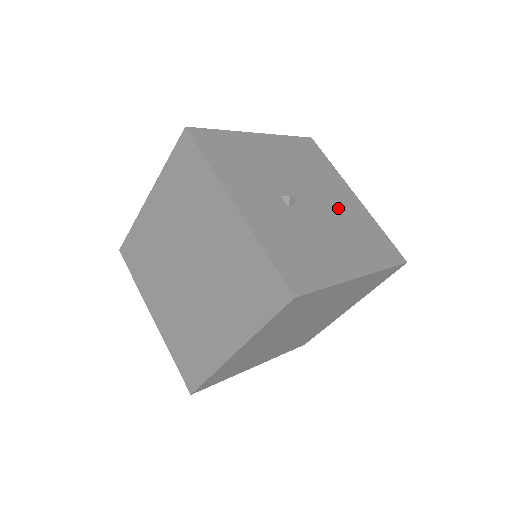
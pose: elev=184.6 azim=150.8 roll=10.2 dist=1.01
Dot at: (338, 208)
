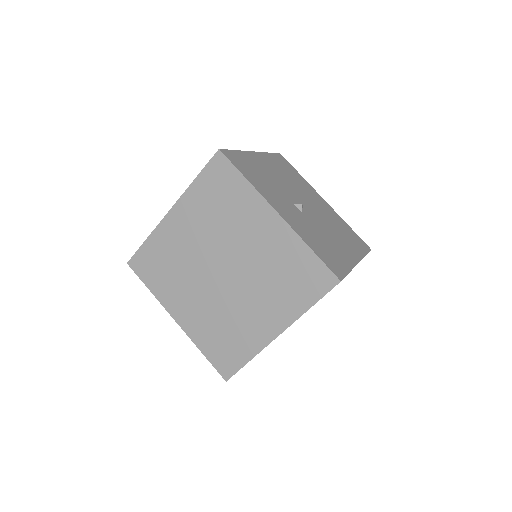
Dot at: (322, 211)
